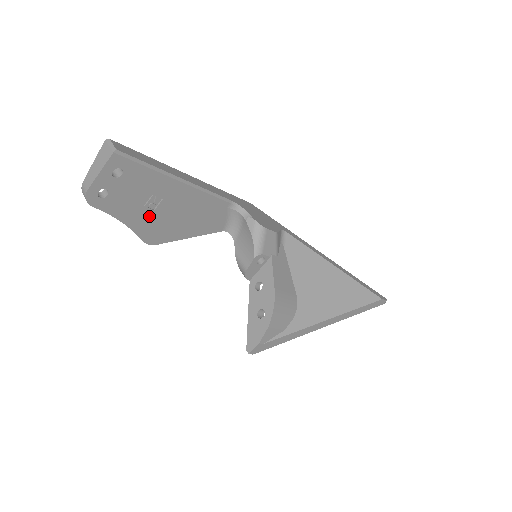
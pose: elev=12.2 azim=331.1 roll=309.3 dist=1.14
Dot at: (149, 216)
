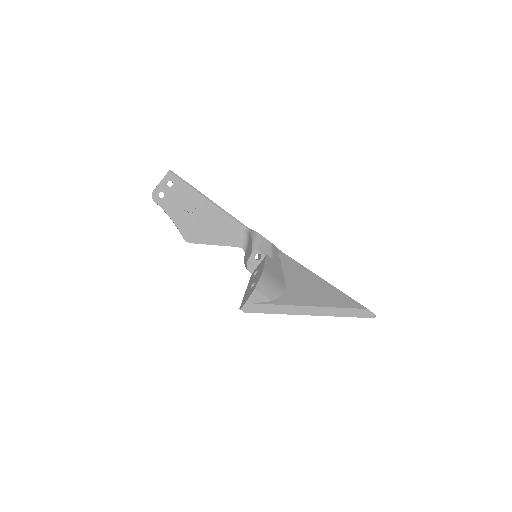
Dot at: (187, 219)
